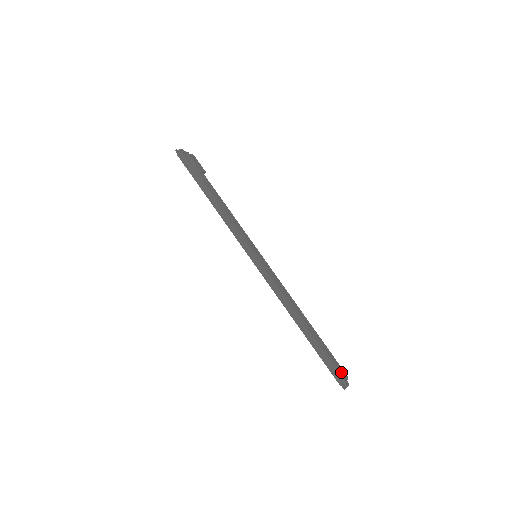
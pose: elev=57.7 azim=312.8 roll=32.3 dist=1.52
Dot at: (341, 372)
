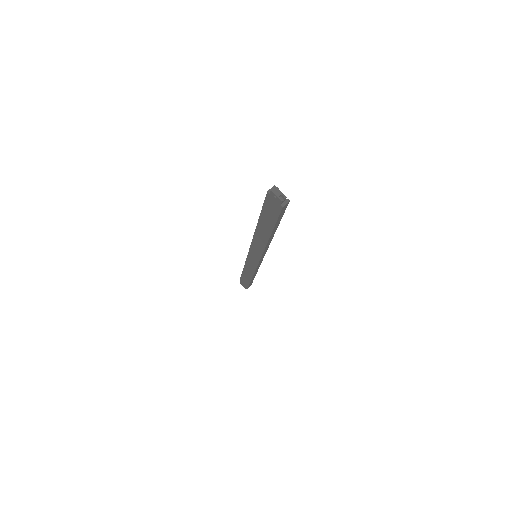
Dot at: occluded
